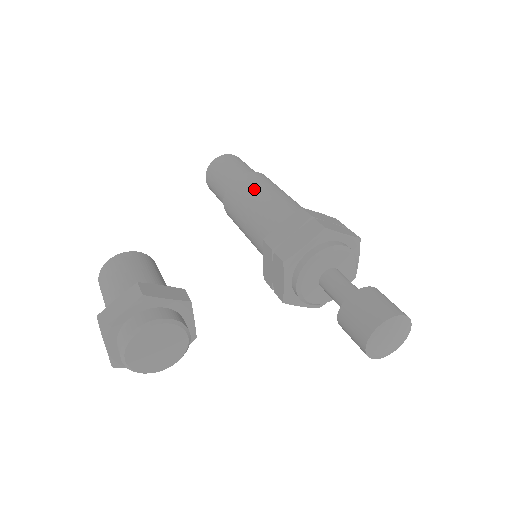
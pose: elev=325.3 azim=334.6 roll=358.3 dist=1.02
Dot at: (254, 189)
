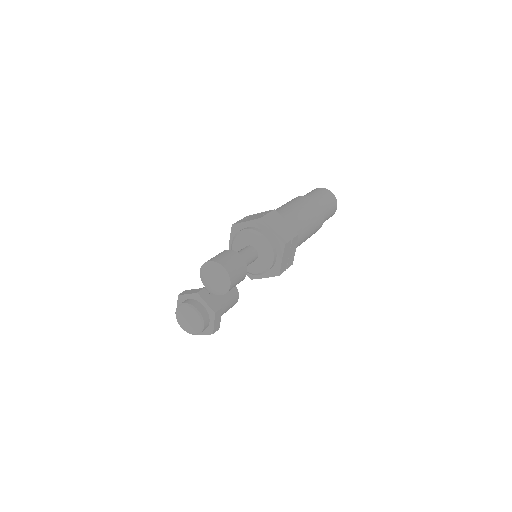
Dot at: occluded
